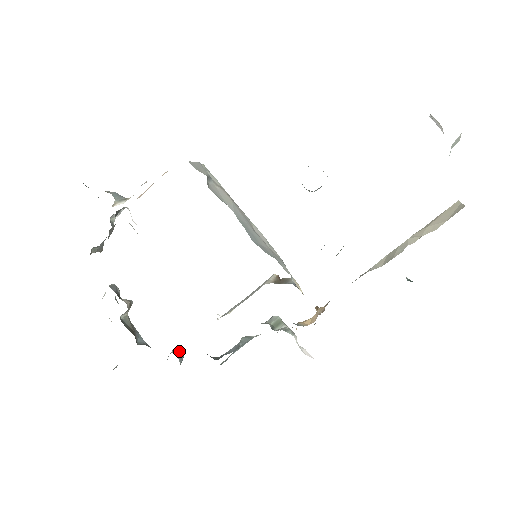
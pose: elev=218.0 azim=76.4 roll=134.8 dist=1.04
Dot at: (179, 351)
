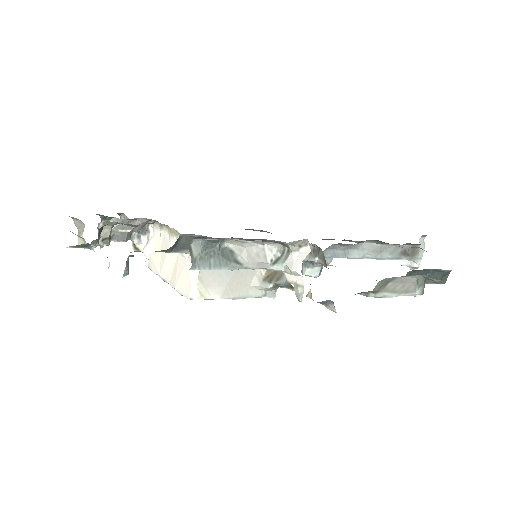
Dot at: occluded
